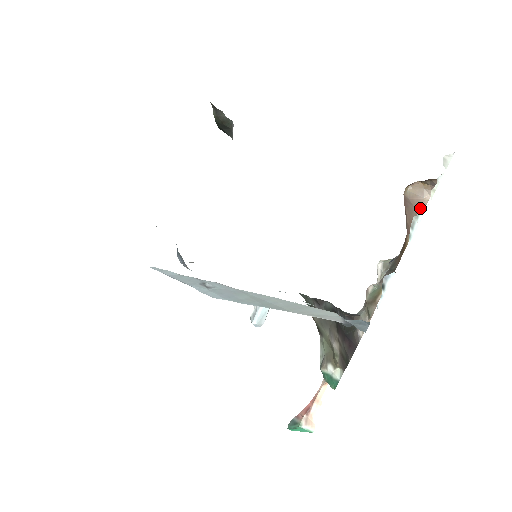
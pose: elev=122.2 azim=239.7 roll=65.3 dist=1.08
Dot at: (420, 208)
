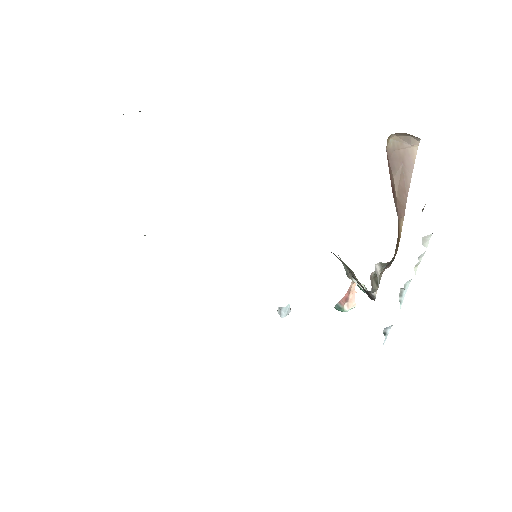
Dot at: occluded
